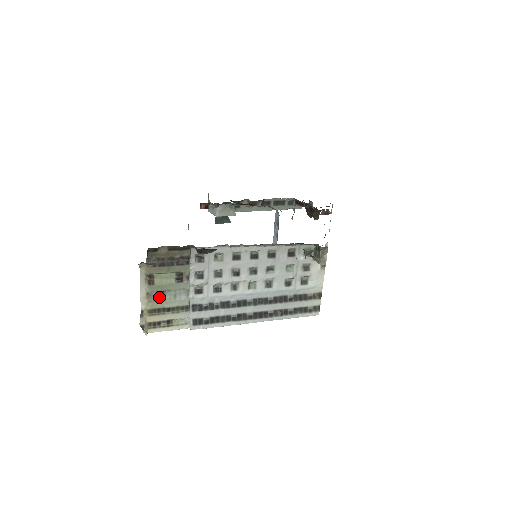
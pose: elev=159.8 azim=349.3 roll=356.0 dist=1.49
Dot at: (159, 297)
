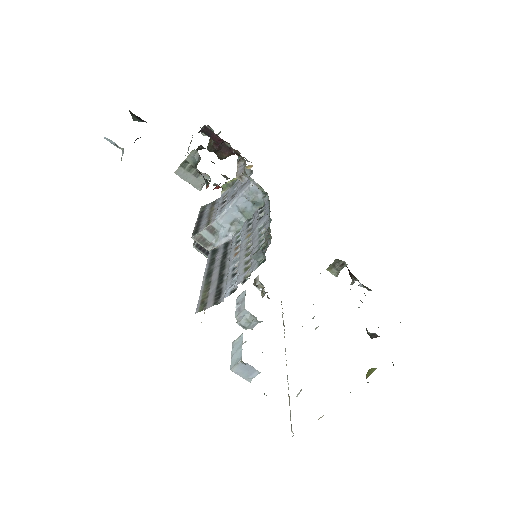
Dot at: occluded
